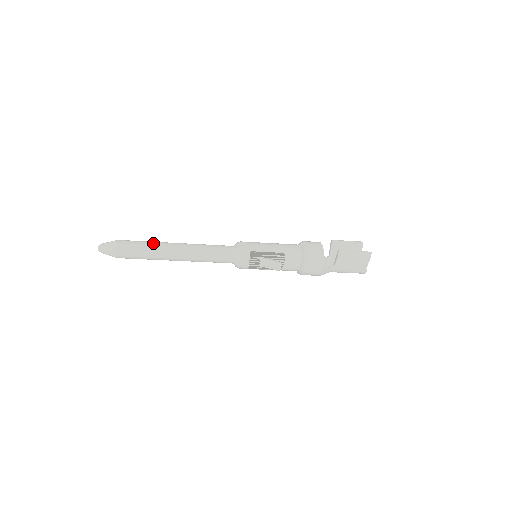
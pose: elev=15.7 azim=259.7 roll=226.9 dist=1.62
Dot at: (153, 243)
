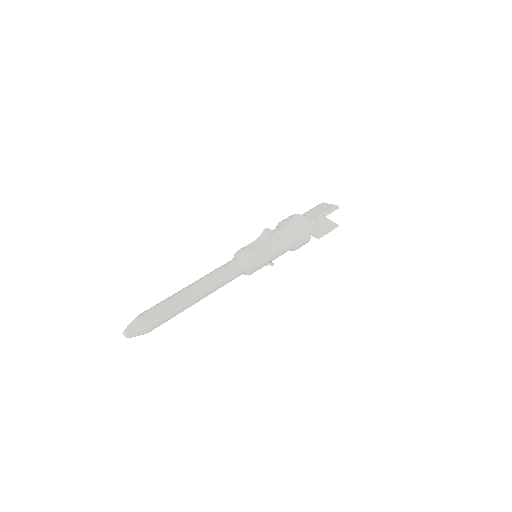
Dot at: (181, 311)
